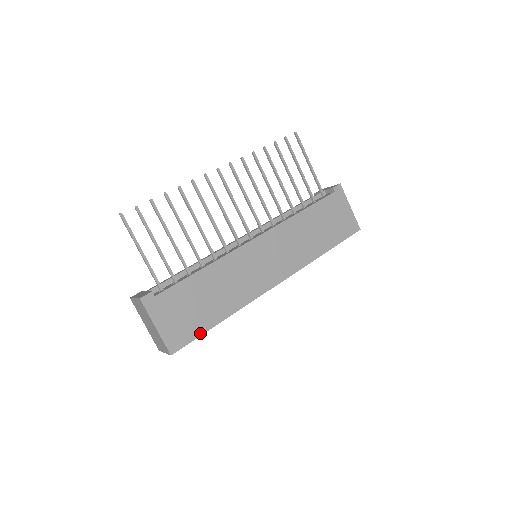
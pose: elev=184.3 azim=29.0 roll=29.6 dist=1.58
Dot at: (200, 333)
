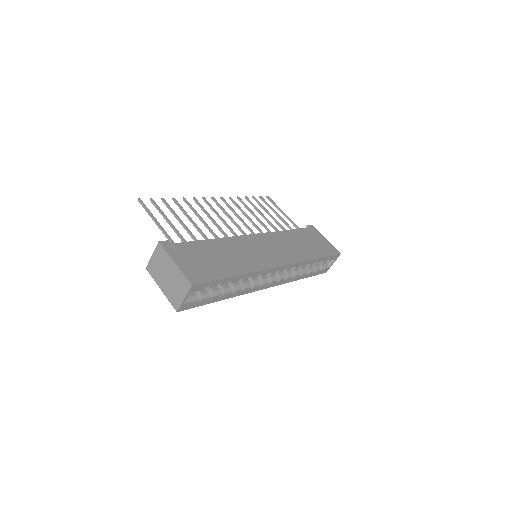
Dot at: (217, 278)
